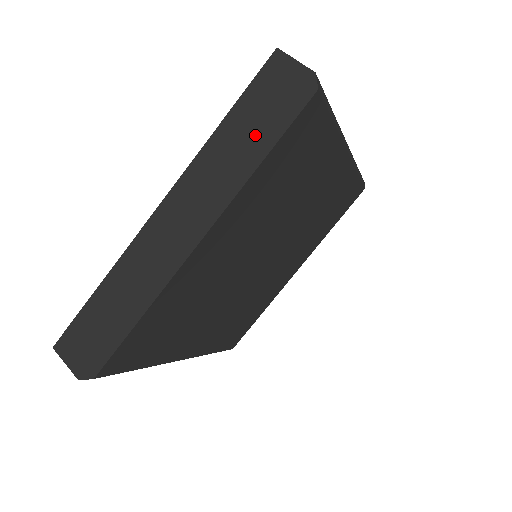
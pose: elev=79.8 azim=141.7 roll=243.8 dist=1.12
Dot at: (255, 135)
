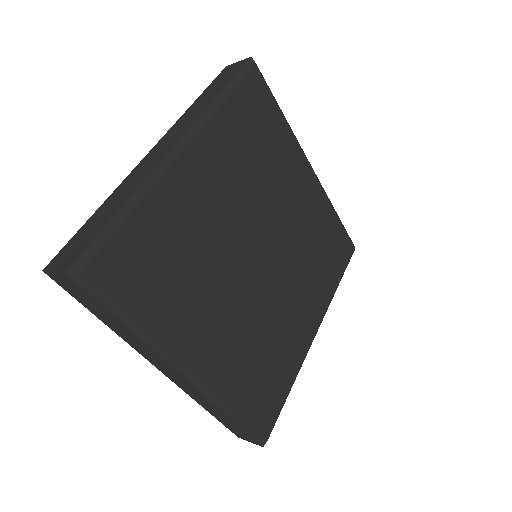
Dot at: (218, 90)
